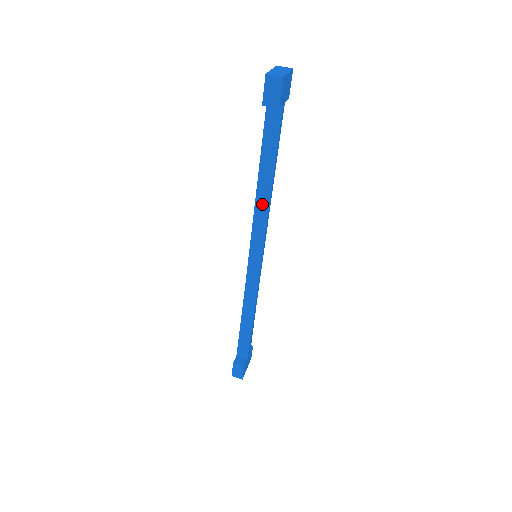
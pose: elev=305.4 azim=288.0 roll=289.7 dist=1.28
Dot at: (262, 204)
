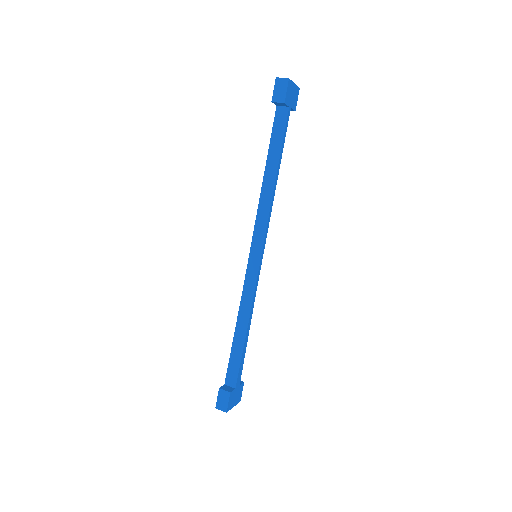
Dot at: (266, 198)
